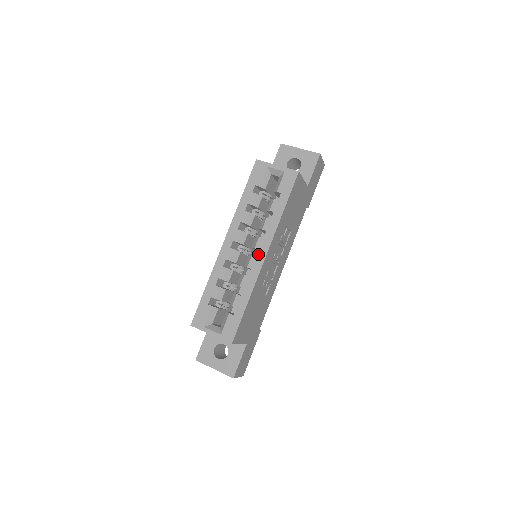
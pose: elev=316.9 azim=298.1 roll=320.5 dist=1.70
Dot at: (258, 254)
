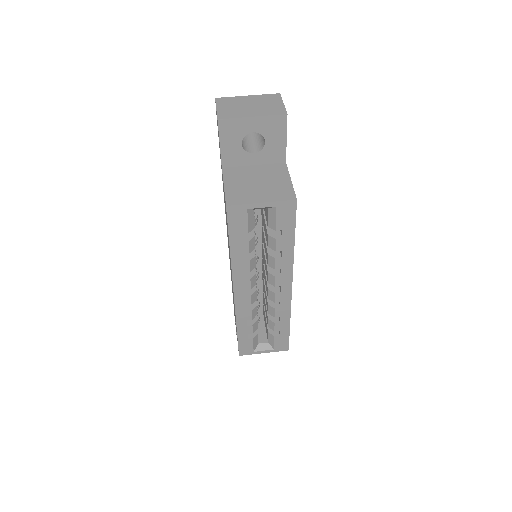
Dot at: (282, 290)
